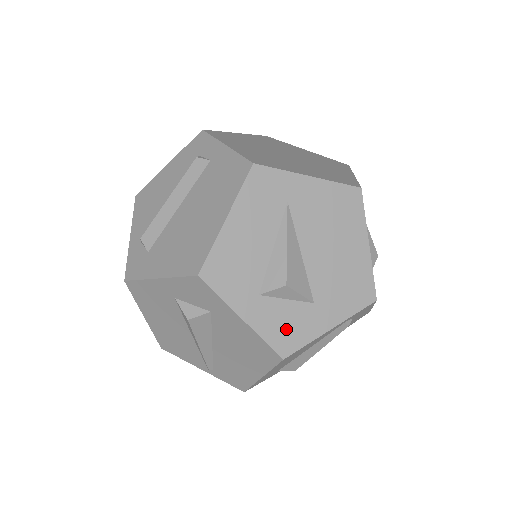
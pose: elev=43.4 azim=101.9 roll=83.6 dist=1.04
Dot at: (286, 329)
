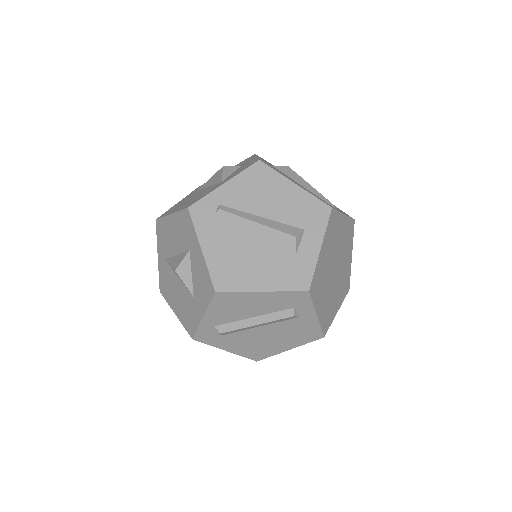
Dot at: occluded
